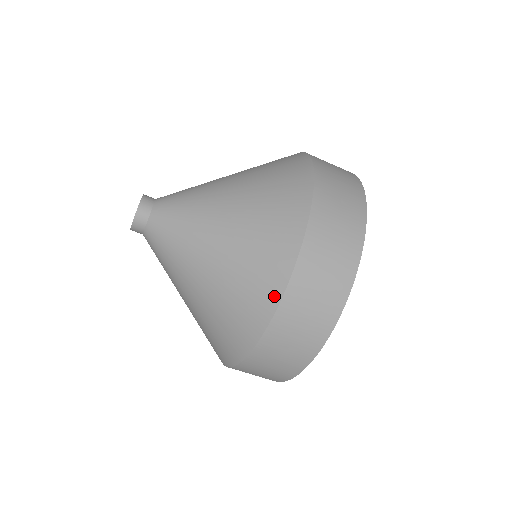
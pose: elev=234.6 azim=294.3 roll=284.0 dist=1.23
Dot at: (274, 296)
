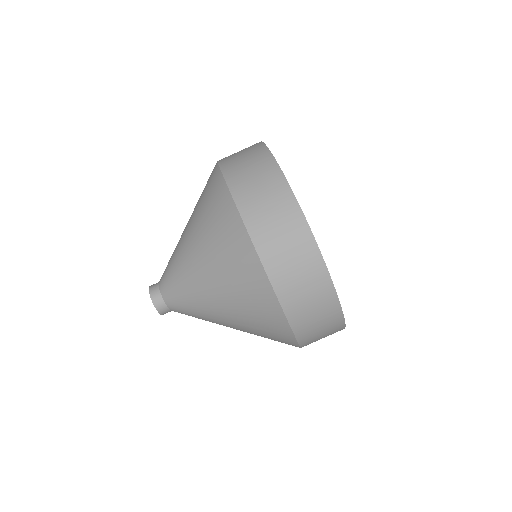
Dot at: (264, 283)
